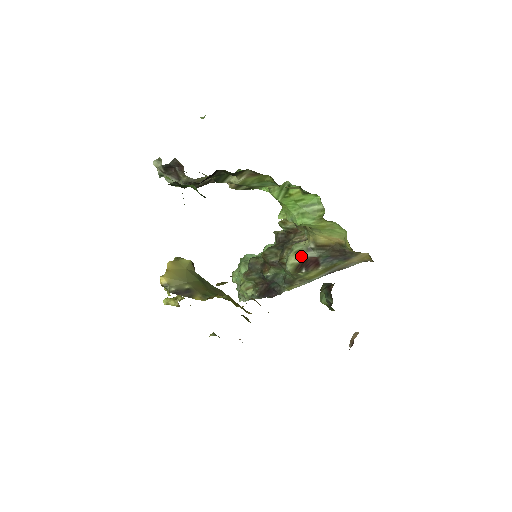
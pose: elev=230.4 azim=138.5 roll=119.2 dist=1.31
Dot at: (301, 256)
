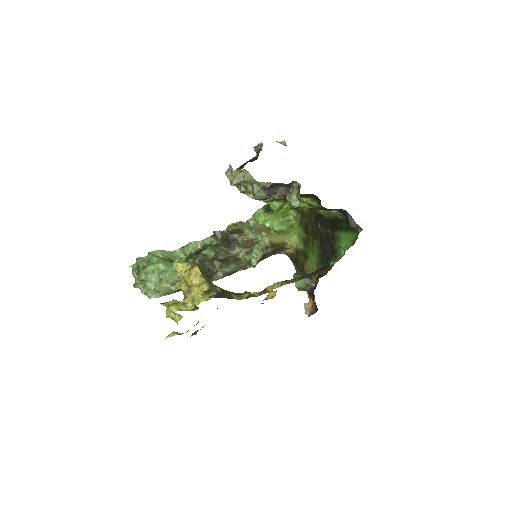
Dot at: (263, 253)
